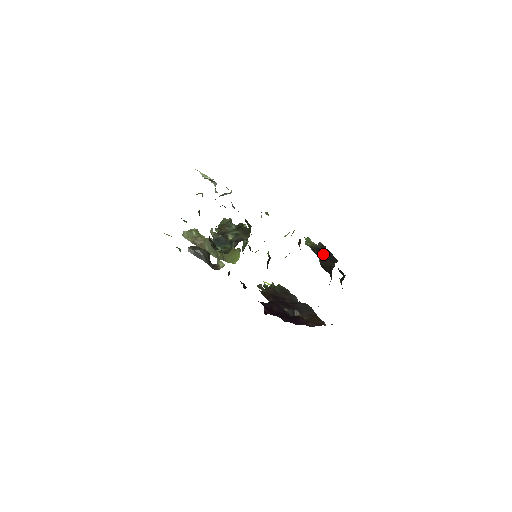
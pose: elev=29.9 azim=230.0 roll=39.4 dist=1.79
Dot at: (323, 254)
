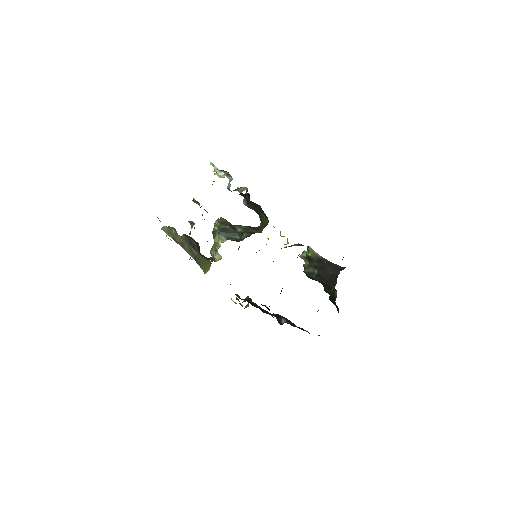
Dot at: (324, 264)
